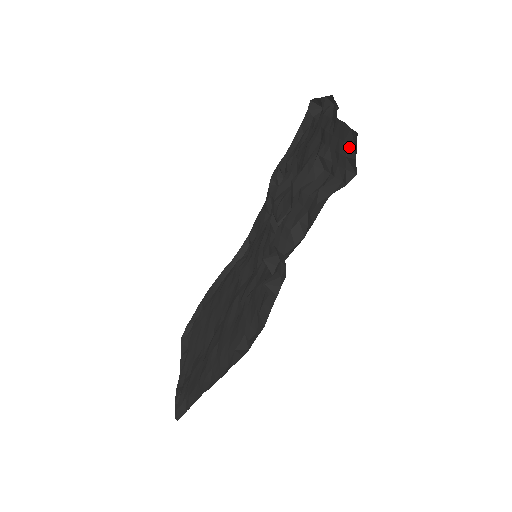
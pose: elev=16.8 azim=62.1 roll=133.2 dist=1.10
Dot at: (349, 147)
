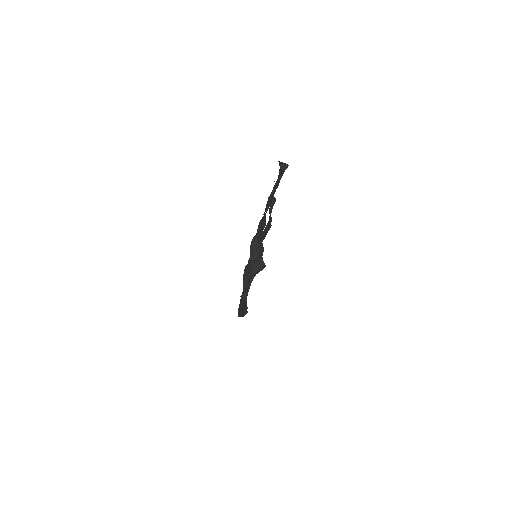
Dot at: (260, 252)
